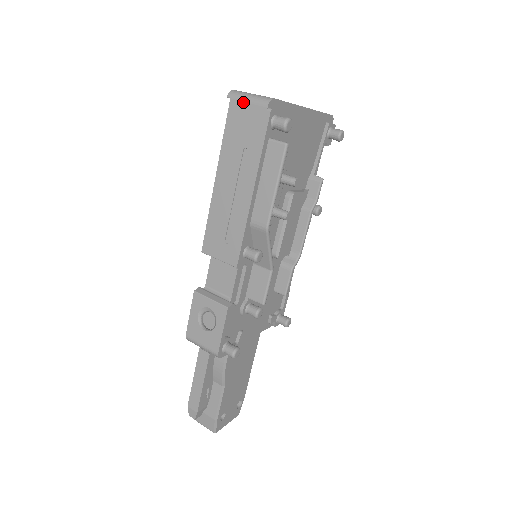
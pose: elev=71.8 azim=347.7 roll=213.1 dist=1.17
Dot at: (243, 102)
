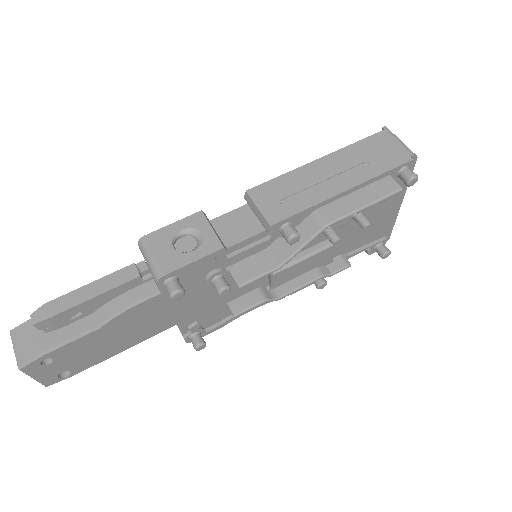
Dot at: (394, 139)
